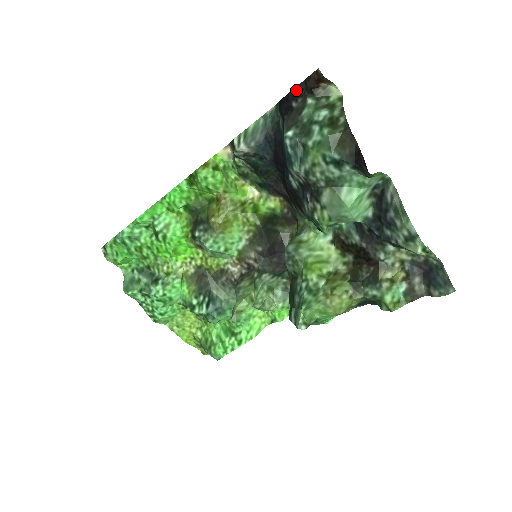
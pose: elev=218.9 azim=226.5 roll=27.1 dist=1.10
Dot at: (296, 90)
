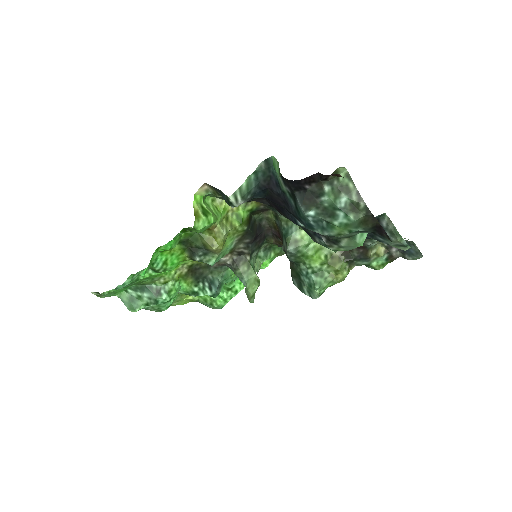
Dot at: (309, 178)
